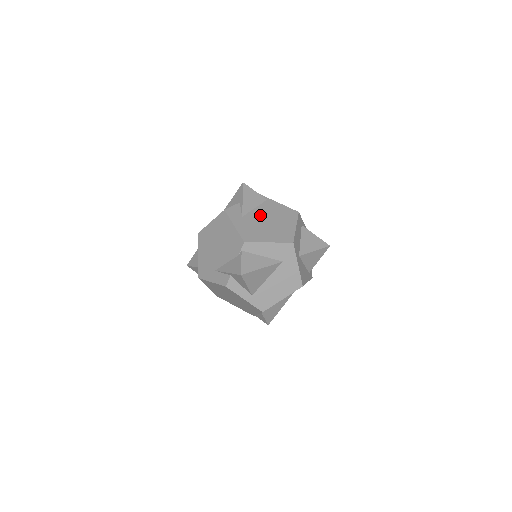
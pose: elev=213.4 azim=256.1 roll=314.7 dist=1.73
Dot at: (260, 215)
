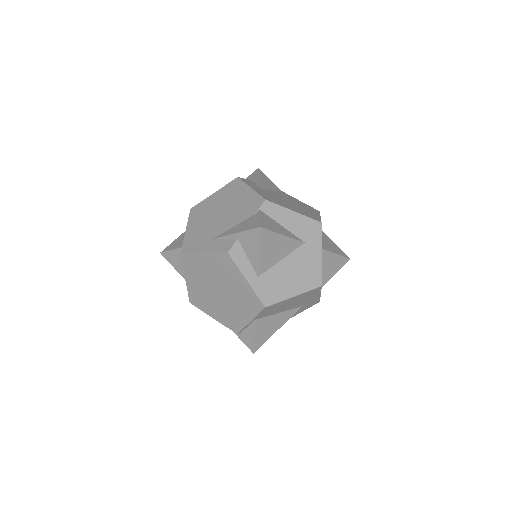
Dot at: (278, 195)
